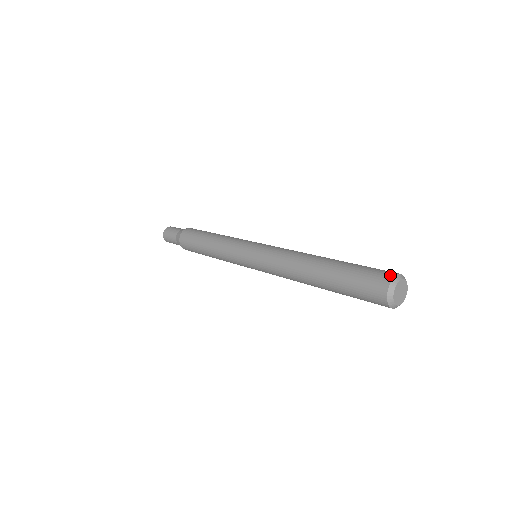
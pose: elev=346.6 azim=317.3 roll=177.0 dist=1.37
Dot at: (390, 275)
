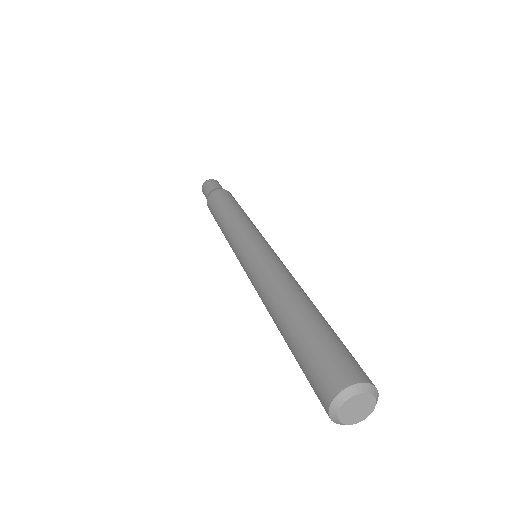
Dot at: (338, 385)
